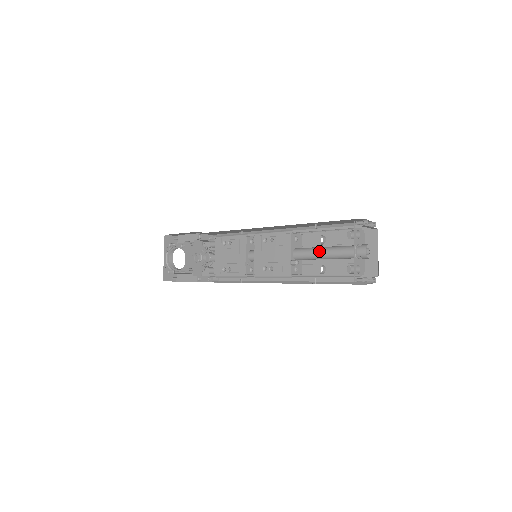
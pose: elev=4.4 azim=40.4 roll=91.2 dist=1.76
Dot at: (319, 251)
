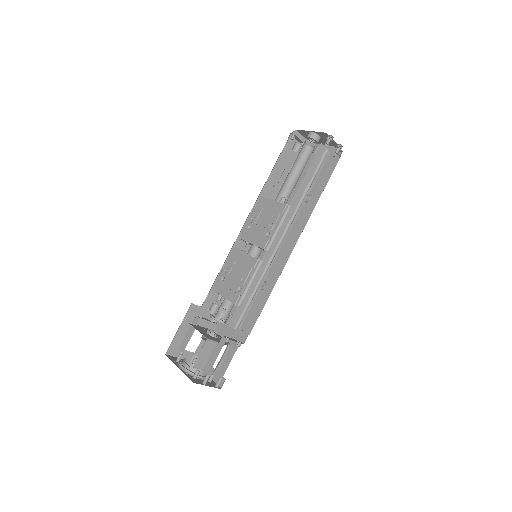
Dot at: (291, 186)
